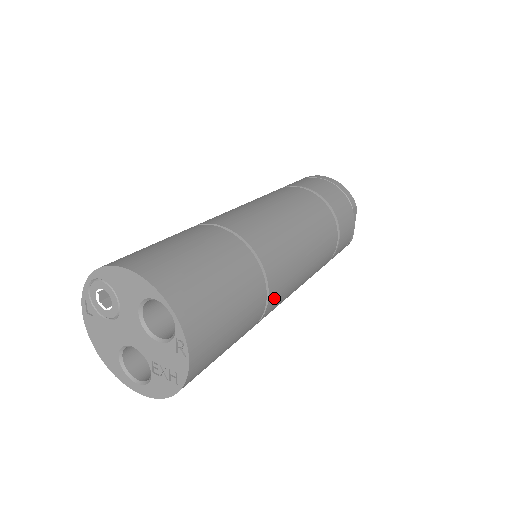
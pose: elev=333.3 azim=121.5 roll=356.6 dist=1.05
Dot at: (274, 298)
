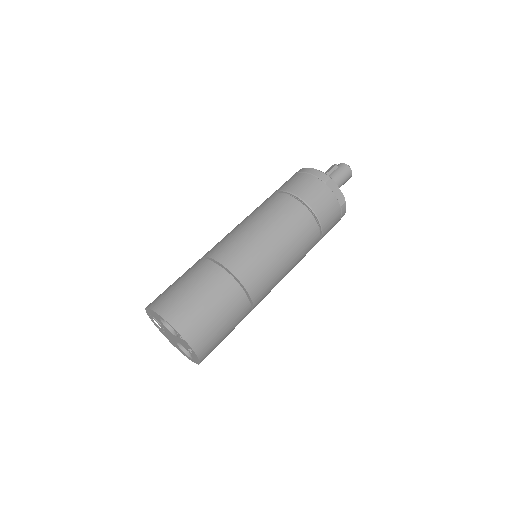
Dot at: (252, 284)
